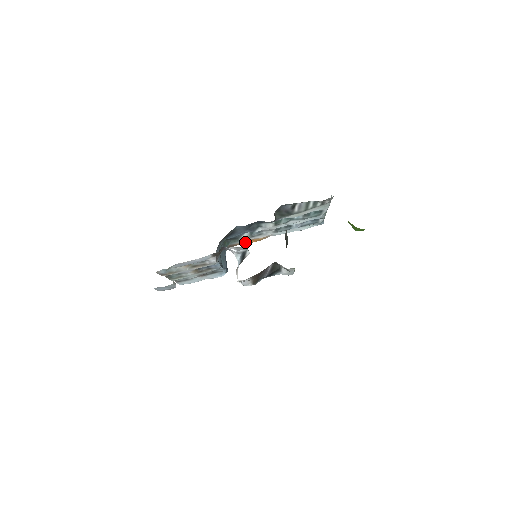
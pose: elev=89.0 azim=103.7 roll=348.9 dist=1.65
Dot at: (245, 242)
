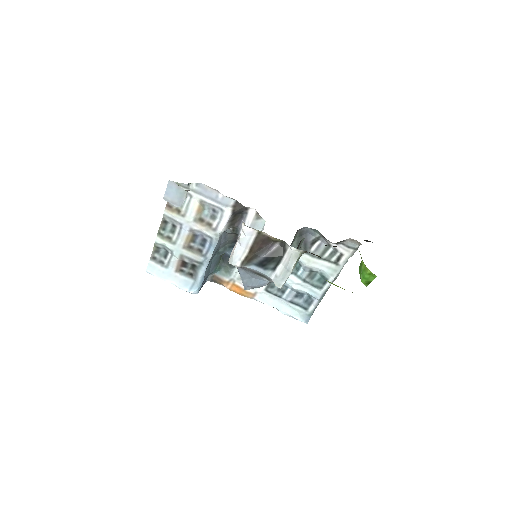
Dot at: (230, 286)
